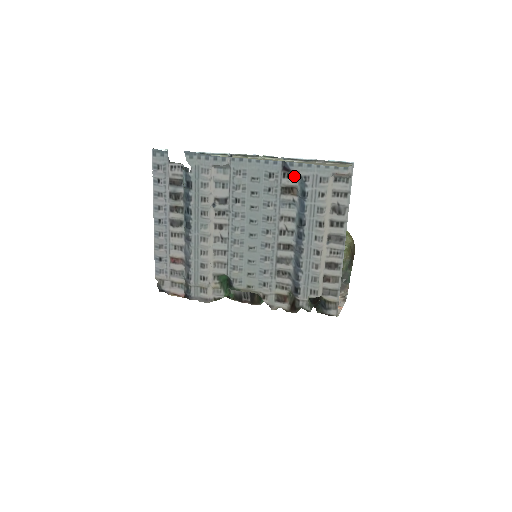
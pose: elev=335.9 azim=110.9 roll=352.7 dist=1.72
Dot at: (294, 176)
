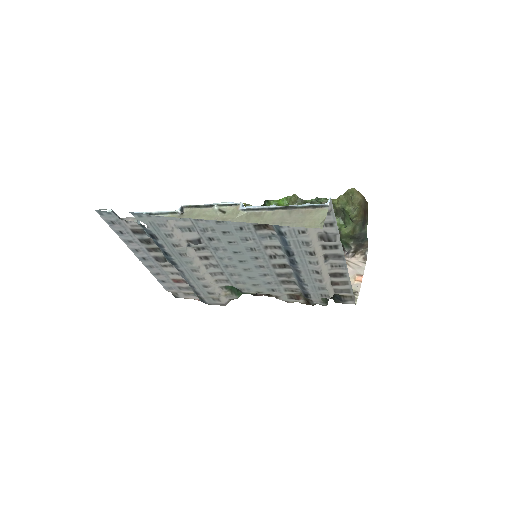
Dot at: occluded
